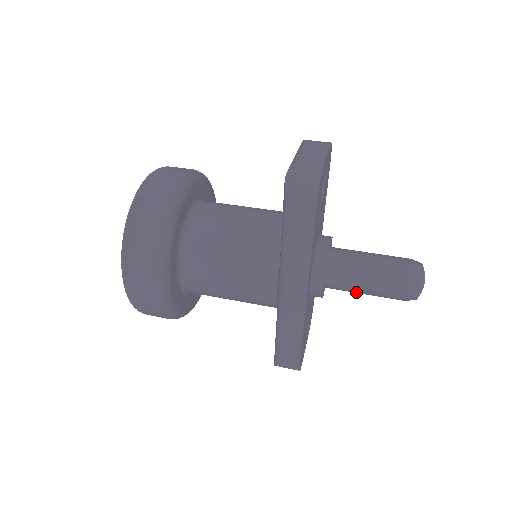
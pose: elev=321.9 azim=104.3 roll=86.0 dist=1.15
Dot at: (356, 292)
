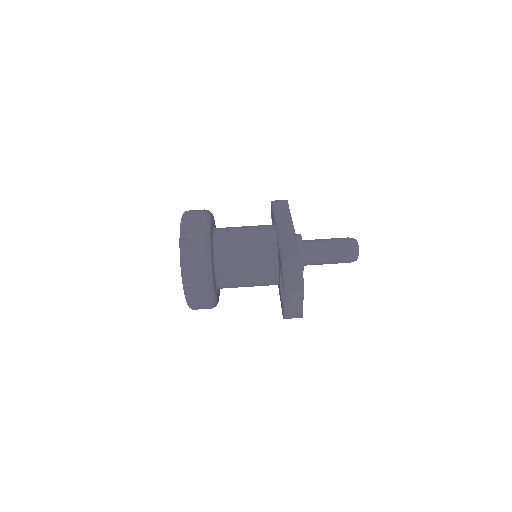
Dot at: occluded
